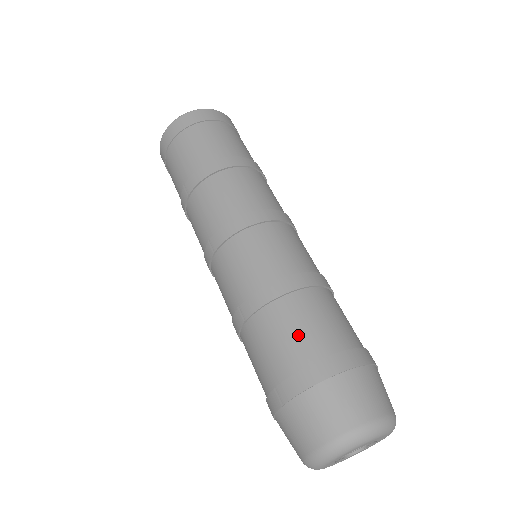
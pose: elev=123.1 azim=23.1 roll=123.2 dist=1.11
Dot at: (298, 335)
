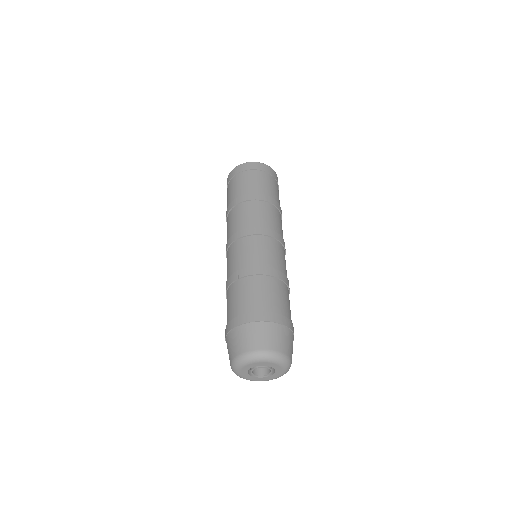
Dot at: (264, 296)
